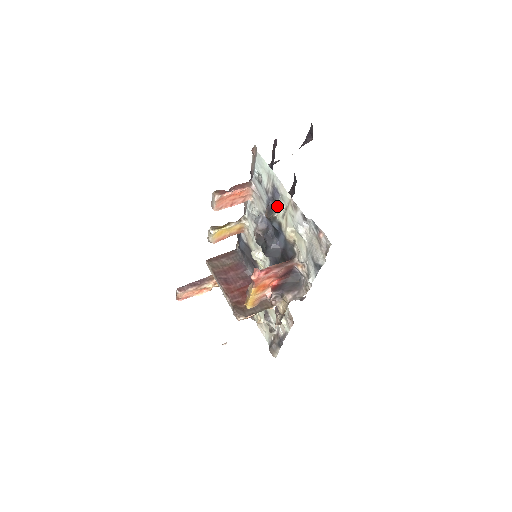
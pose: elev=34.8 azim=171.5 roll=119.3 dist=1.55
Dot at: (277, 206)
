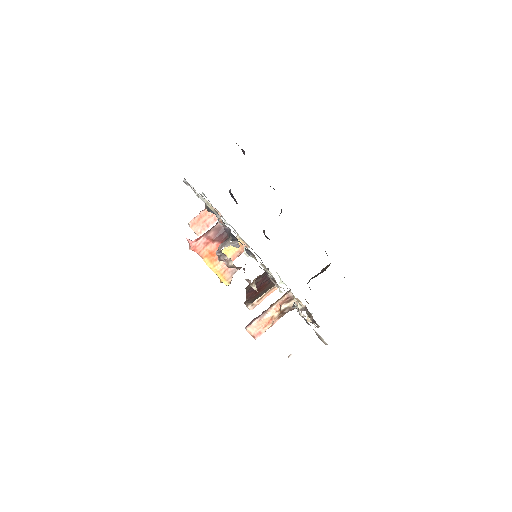
Dot at: (204, 198)
